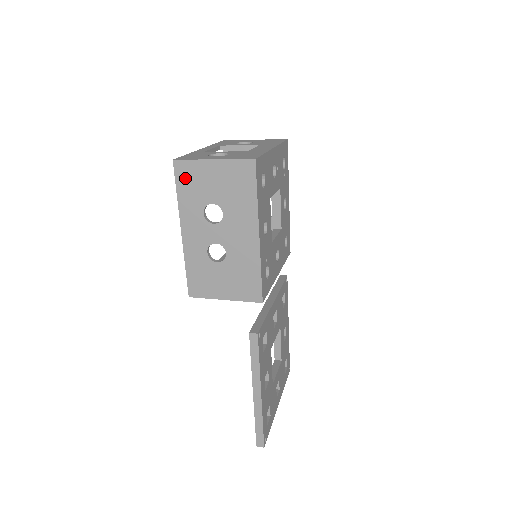
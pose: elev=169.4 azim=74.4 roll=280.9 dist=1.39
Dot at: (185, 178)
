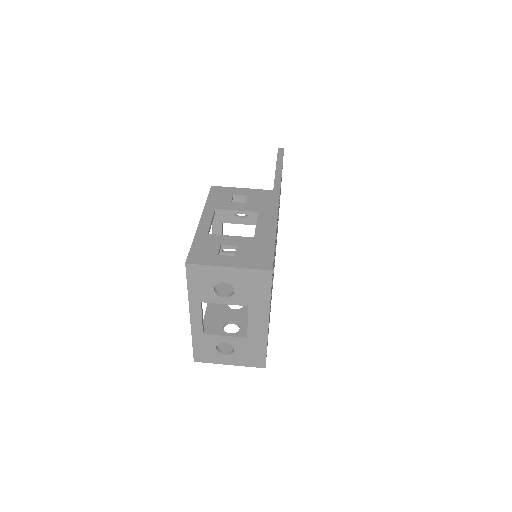
Dot at: occluded
